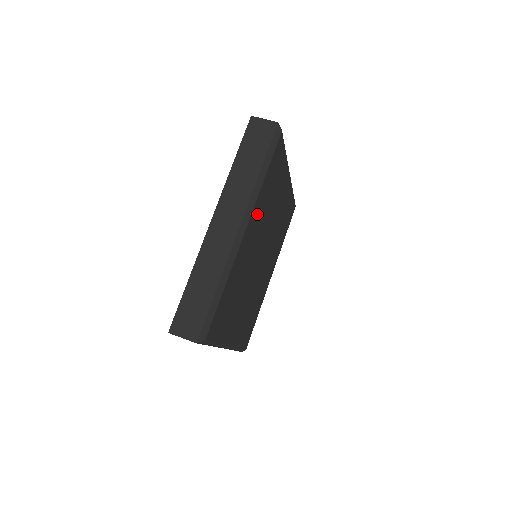
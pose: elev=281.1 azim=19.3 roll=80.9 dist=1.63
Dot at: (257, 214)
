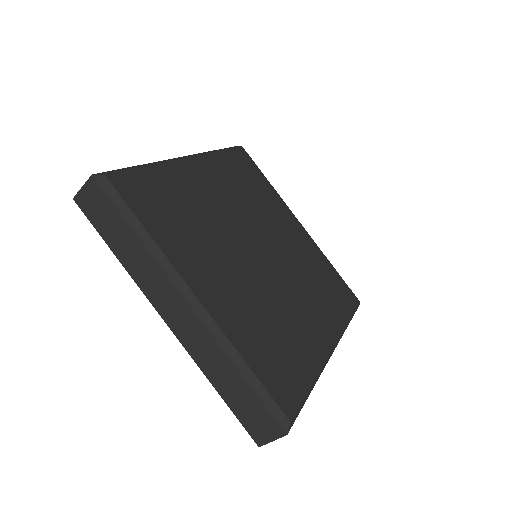
Dot at: (217, 173)
